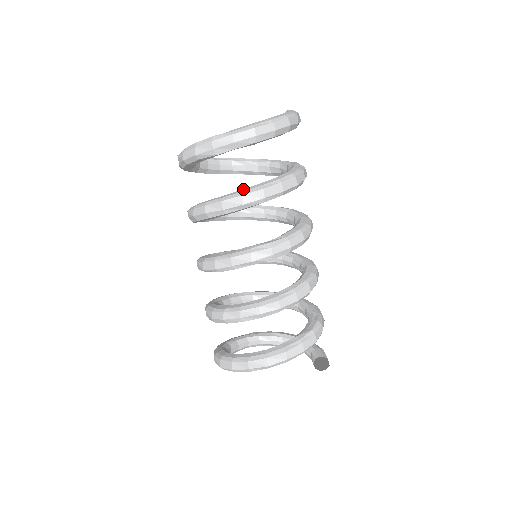
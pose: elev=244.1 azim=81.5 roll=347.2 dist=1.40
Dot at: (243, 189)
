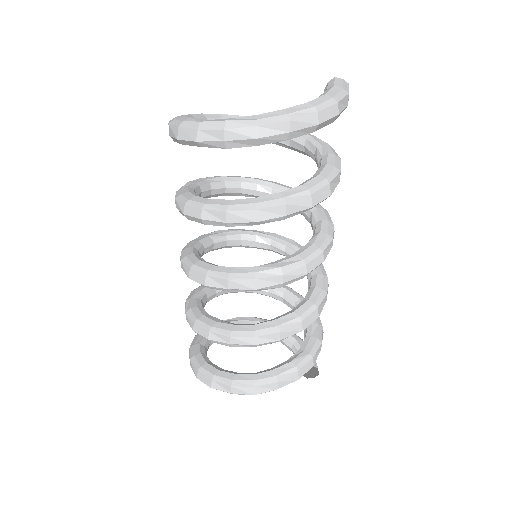
Dot at: (258, 197)
